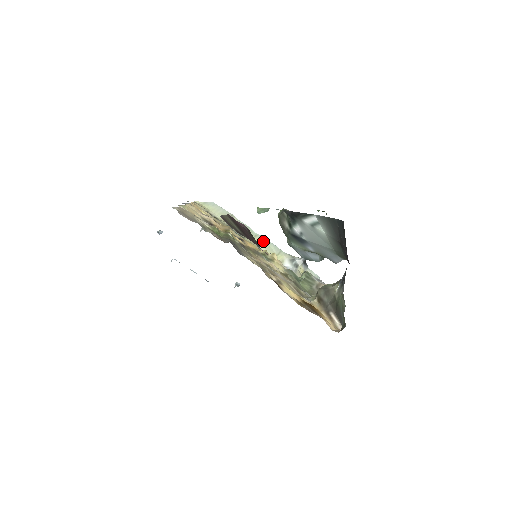
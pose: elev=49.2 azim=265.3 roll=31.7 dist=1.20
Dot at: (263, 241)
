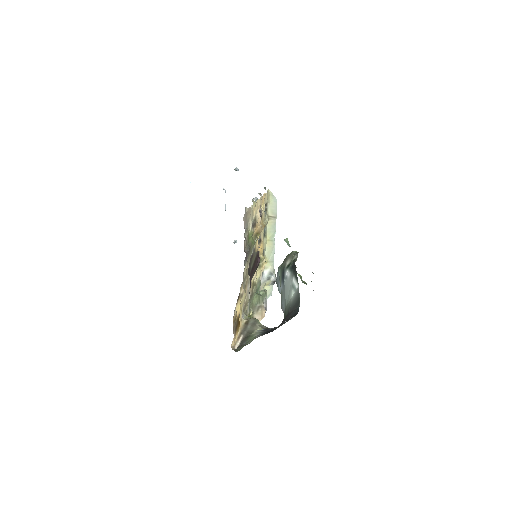
Dot at: (272, 247)
